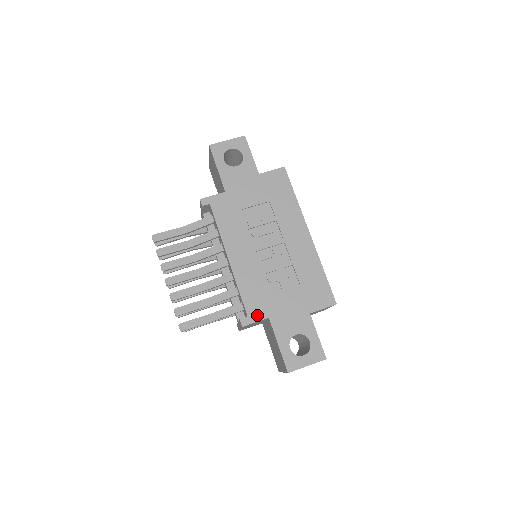
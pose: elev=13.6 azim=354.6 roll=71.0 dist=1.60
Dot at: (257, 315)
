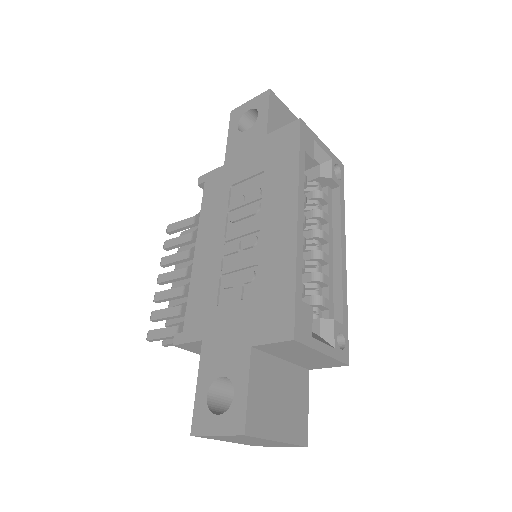
Dot at: (192, 333)
